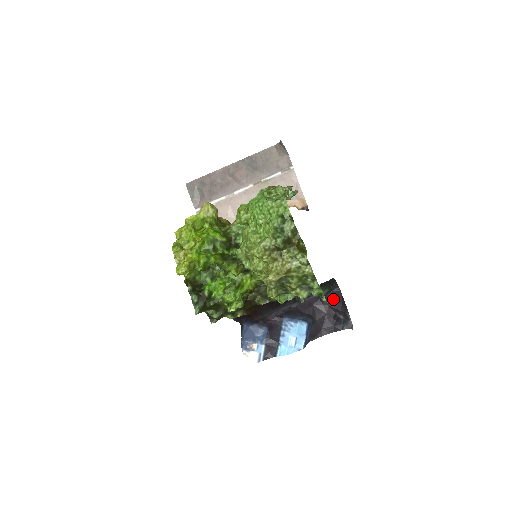
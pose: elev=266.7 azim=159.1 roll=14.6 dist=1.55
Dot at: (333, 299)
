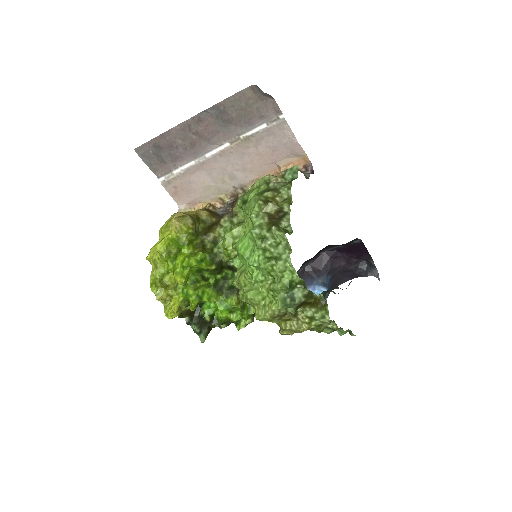
Dot at: (354, 250)
